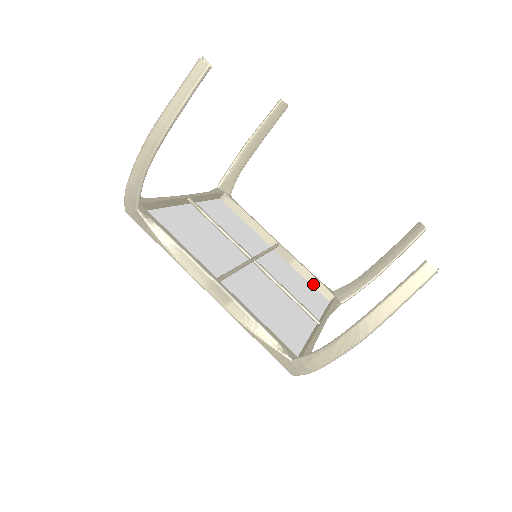
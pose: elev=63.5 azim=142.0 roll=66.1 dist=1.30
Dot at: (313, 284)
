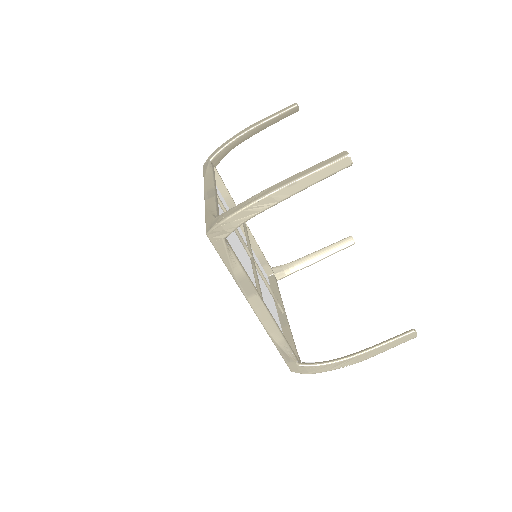
Dot at: occluded
